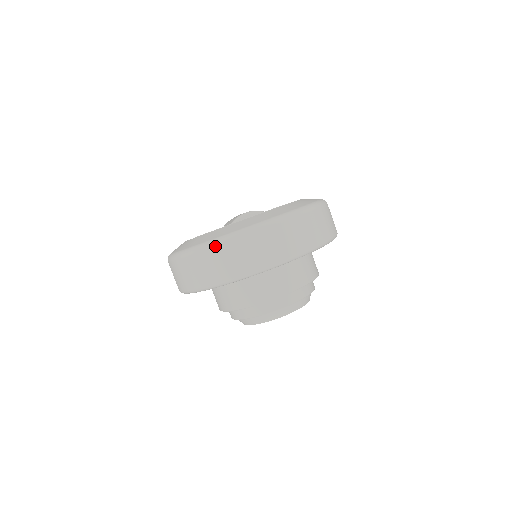
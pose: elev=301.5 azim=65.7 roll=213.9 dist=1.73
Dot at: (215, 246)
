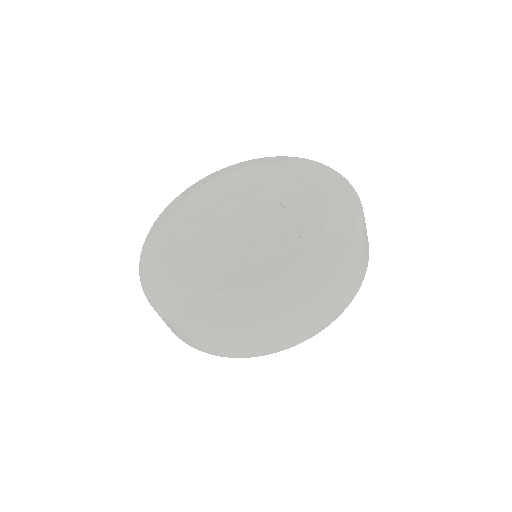
Dot at: (229, 333)
